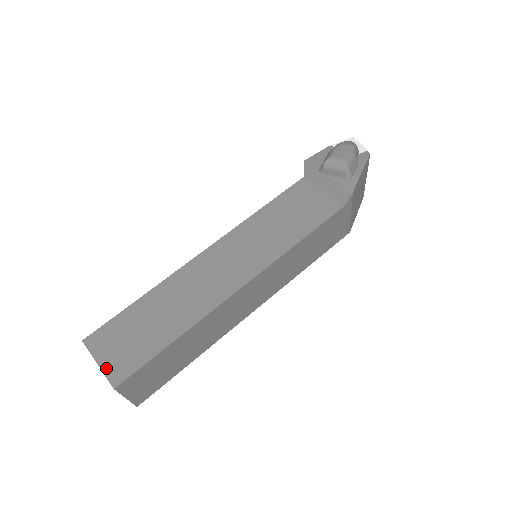
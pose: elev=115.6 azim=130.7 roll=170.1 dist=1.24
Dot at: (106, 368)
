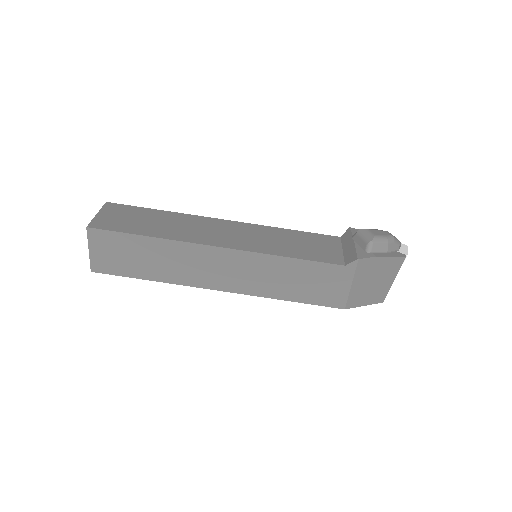
Dot at: (97, 218)
